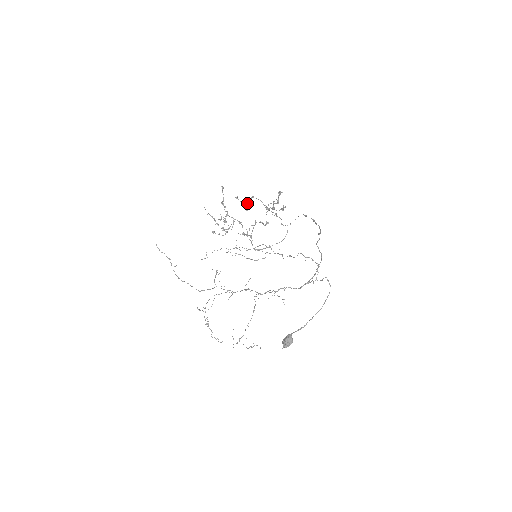
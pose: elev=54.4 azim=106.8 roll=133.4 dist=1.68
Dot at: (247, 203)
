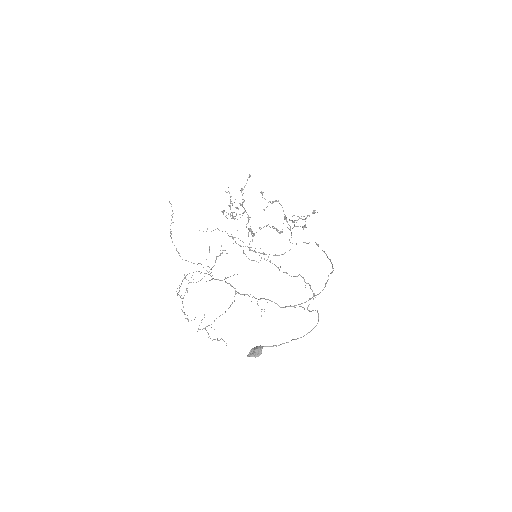
Dot at: occluded
